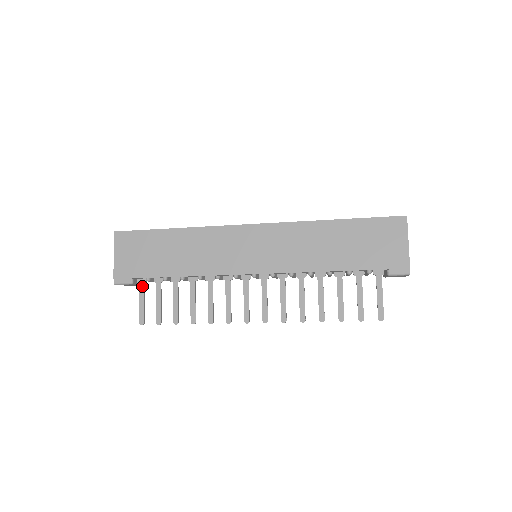
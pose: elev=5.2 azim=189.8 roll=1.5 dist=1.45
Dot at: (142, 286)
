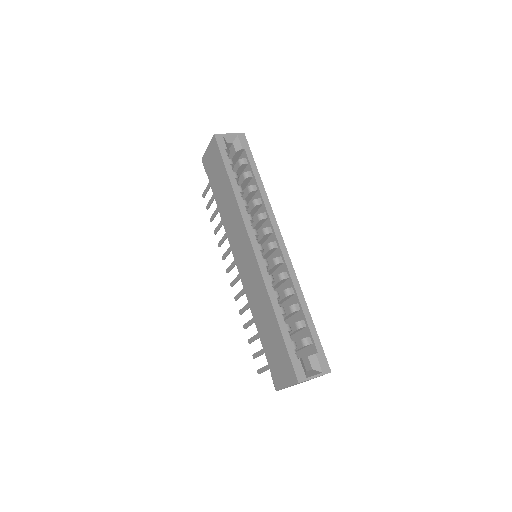
Dot at: occluded
